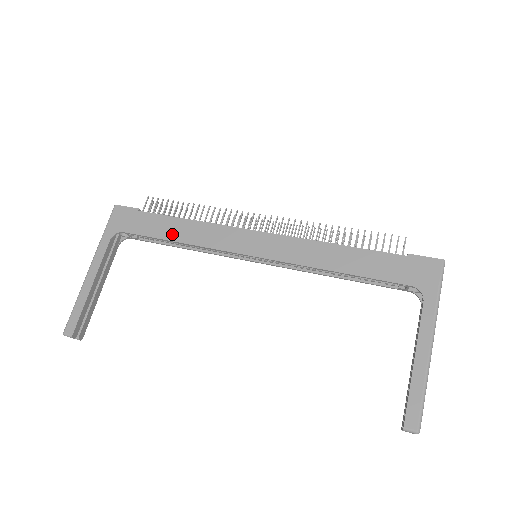
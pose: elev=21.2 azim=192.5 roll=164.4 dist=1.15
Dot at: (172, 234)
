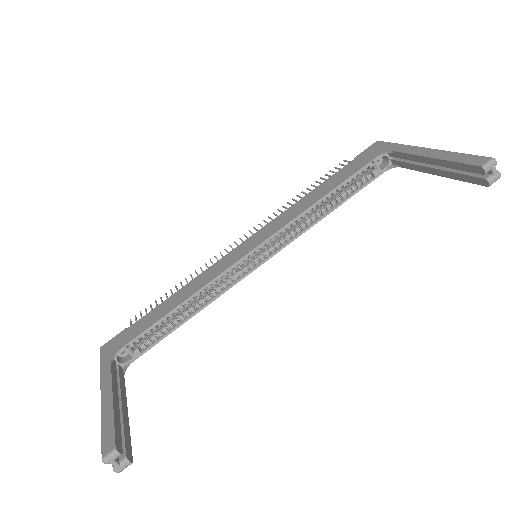
Dot at: (171, 306)
